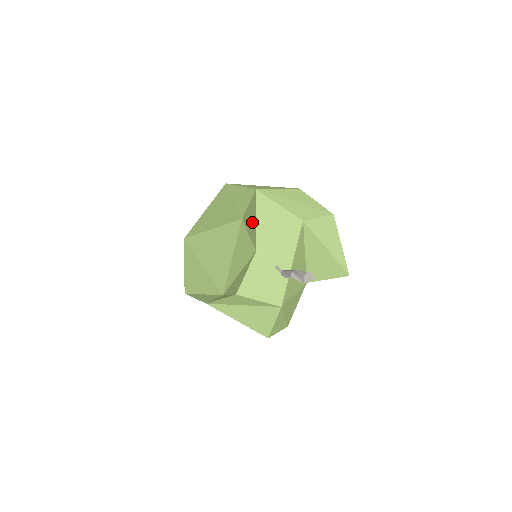
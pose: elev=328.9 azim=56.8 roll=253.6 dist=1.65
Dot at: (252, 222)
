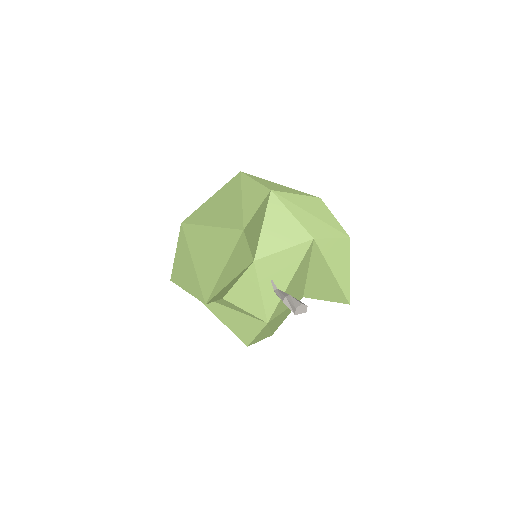
Dot at: (256, 229)
